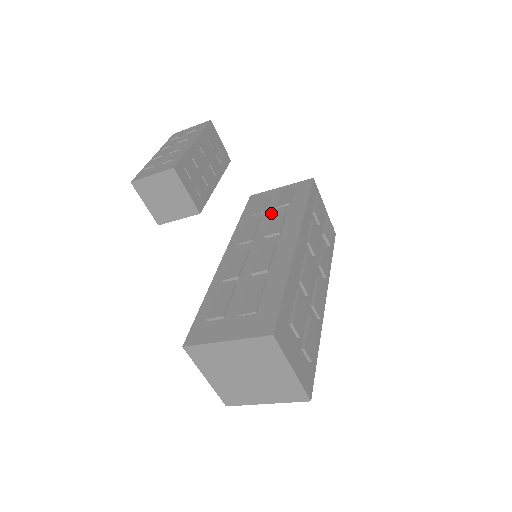
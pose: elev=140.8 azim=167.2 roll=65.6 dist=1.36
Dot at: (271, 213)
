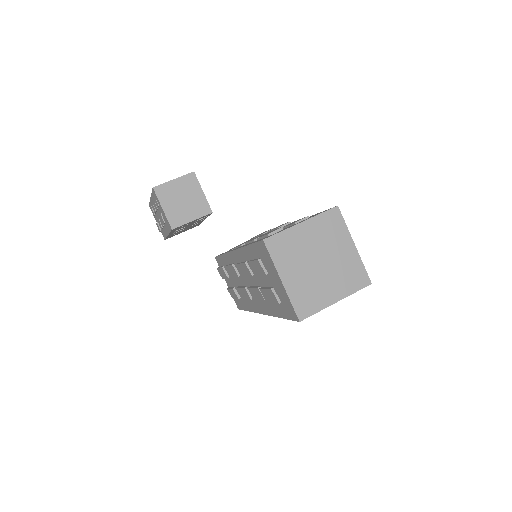
Dot at: occluded
